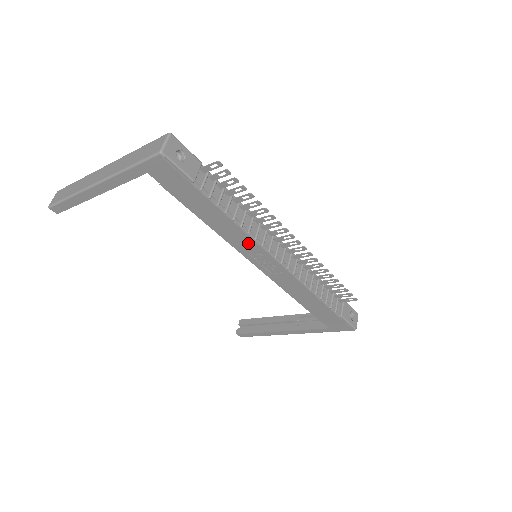
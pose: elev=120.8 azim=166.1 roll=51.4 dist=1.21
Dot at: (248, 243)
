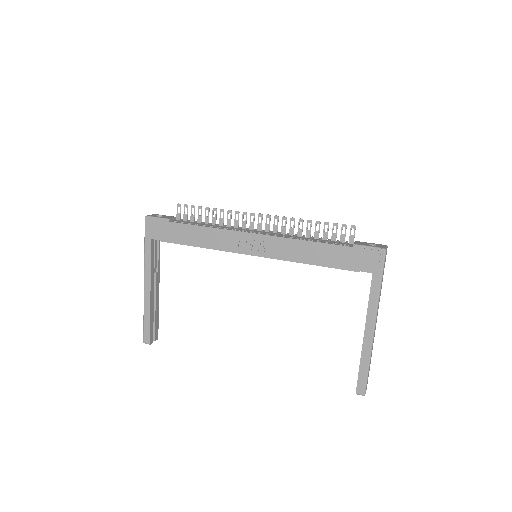
Dot at: (228, 237)
